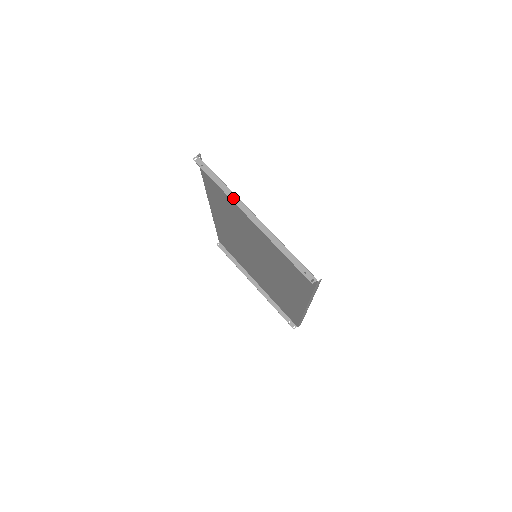
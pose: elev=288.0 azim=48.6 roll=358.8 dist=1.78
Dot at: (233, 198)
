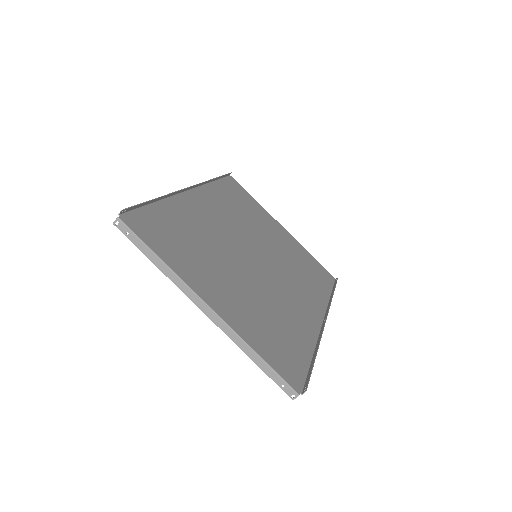
Dot at: (177, 283)
